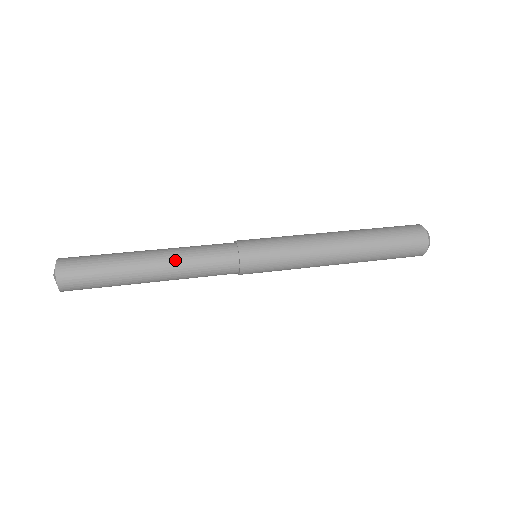
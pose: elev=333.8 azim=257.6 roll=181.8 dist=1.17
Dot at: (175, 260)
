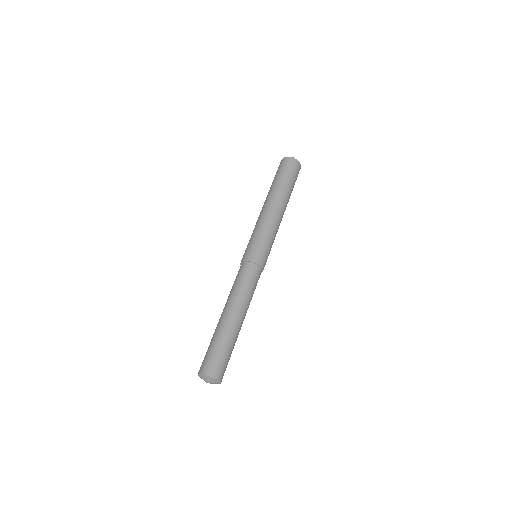
Dot at: occluded
